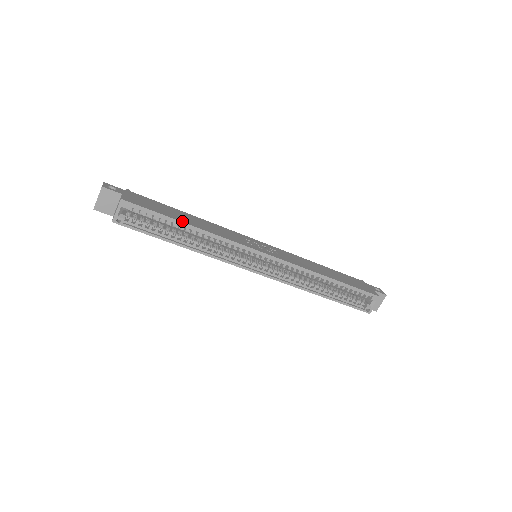
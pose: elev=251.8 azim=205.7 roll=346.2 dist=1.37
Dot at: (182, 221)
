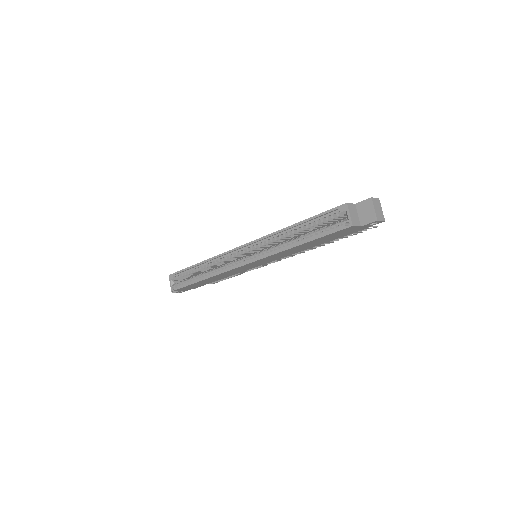
Dot at: (195, 265)
